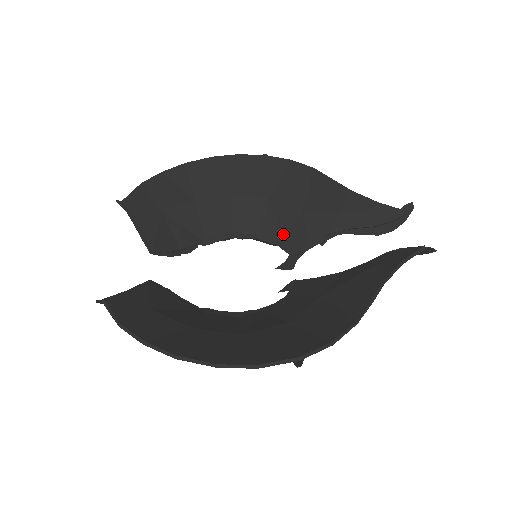
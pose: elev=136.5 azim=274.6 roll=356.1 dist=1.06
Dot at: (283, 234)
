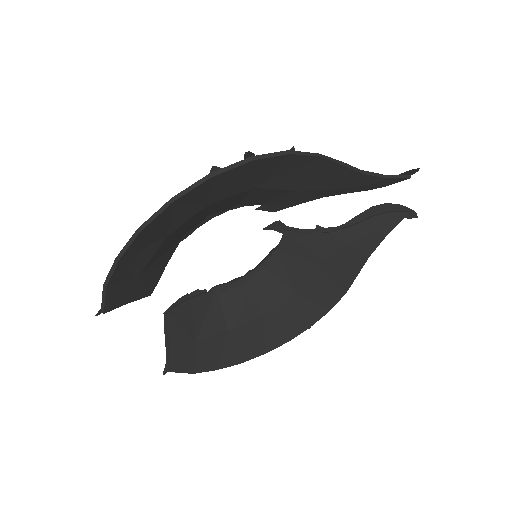
Dot at: (269, 201)
